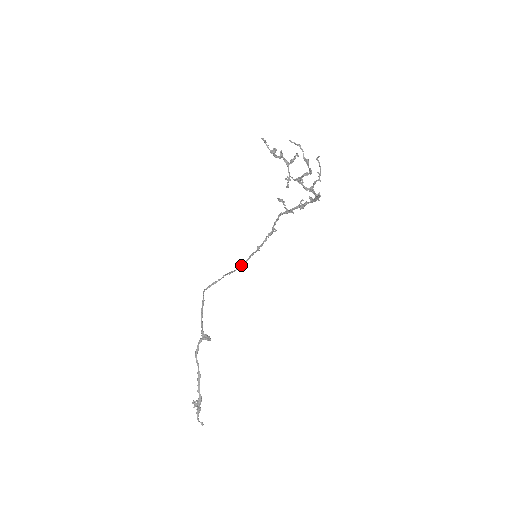
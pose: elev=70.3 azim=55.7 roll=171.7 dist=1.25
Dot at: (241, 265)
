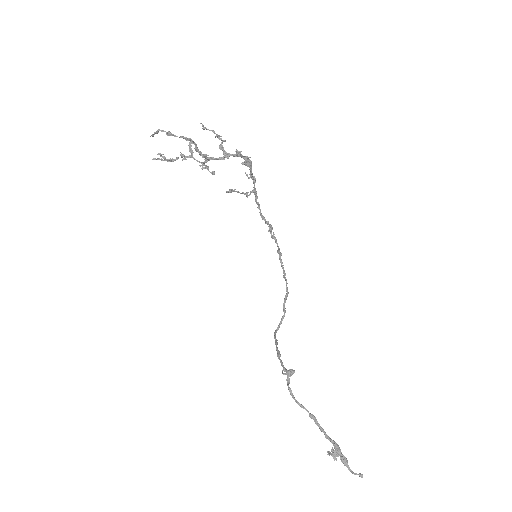
Dot at: occluded
